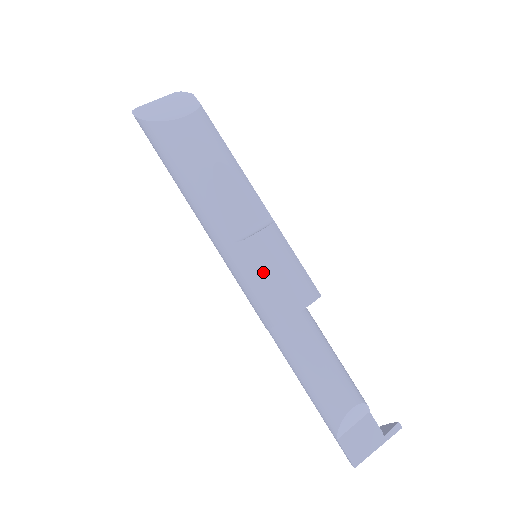
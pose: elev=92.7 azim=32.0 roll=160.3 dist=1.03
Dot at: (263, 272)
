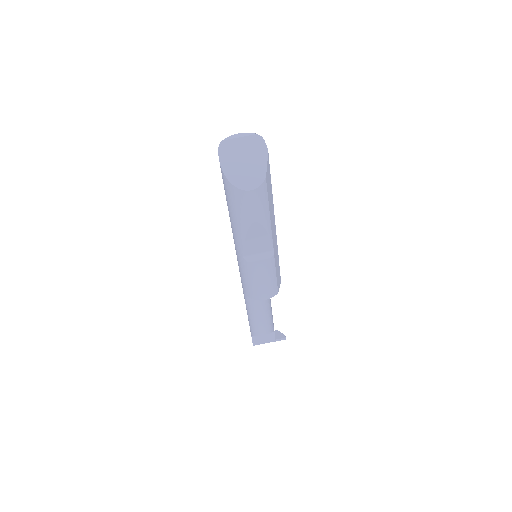
Dot at: (252, 279)
